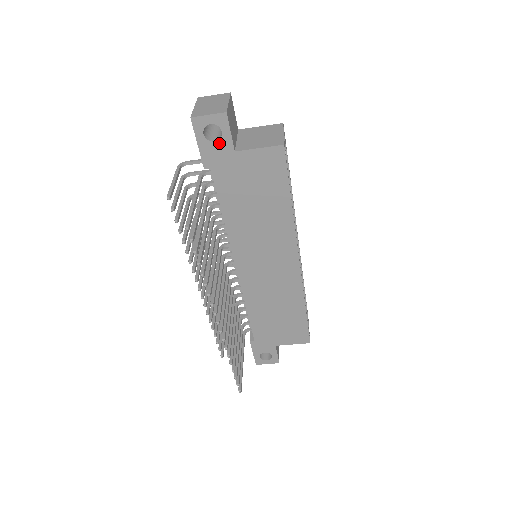
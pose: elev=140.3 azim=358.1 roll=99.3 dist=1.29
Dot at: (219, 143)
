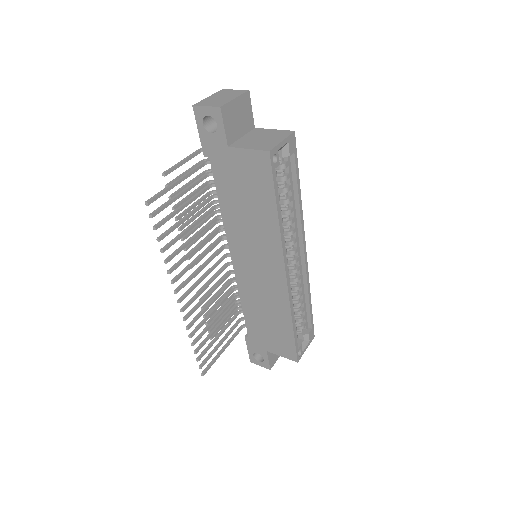
Dot at: (215, 135)
